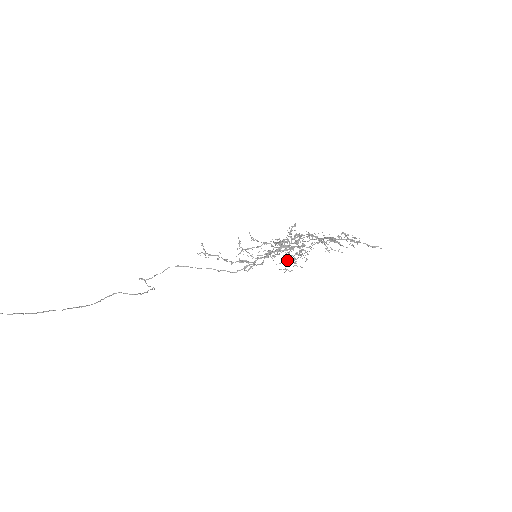
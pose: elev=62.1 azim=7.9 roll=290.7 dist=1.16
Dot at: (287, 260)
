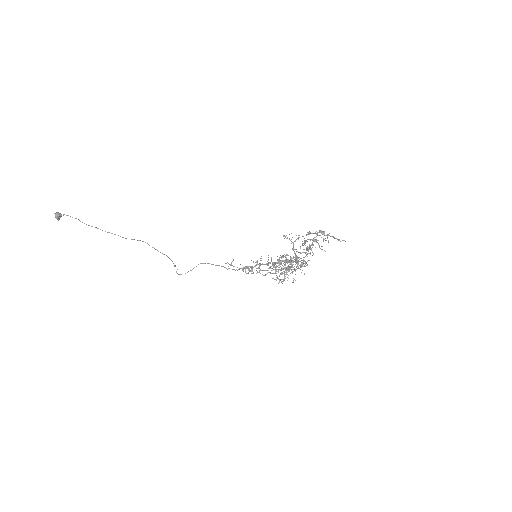
Dot at: (285, 274)
